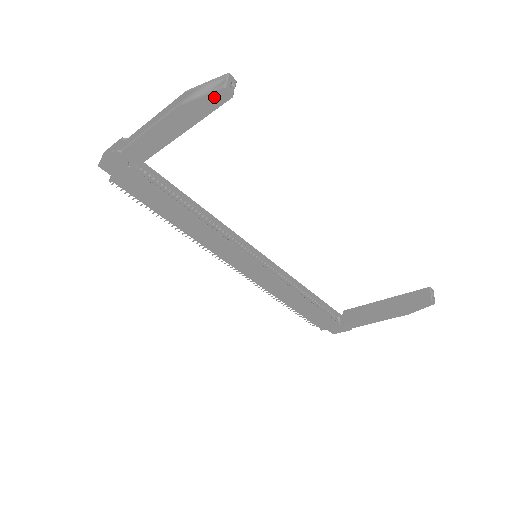
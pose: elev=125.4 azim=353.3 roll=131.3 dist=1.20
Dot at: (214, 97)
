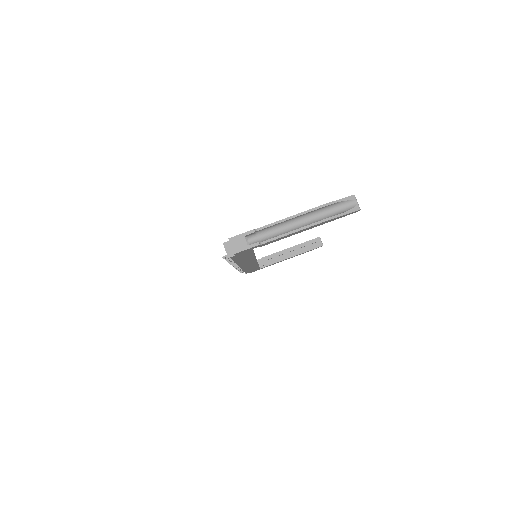
Dot at: (350, 213)
